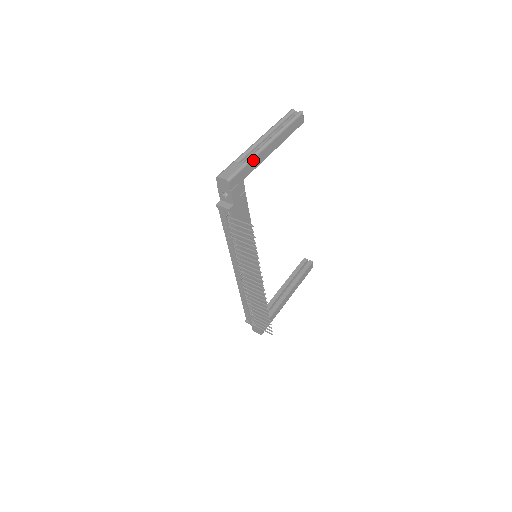
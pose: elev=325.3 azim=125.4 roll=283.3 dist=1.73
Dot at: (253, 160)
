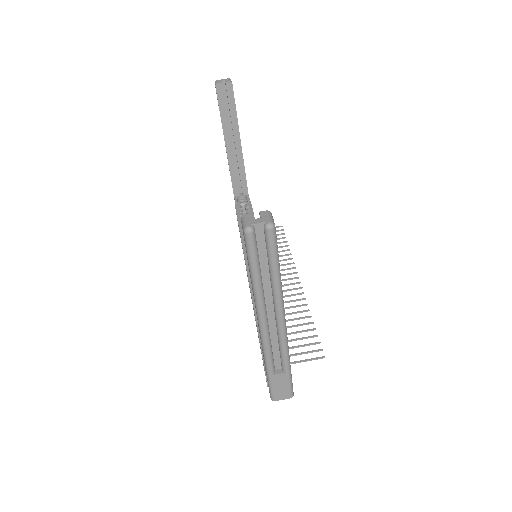
Dot at: (288, 355)
